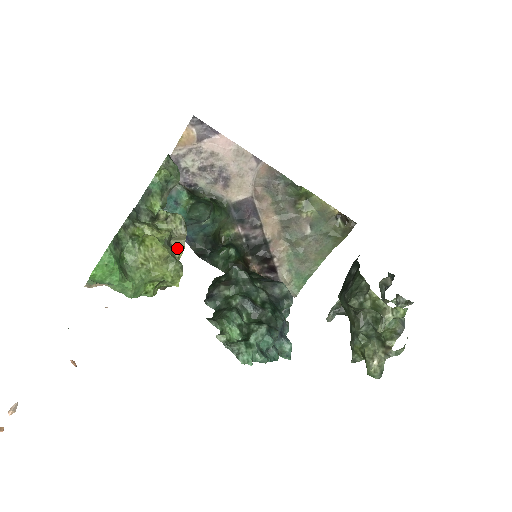
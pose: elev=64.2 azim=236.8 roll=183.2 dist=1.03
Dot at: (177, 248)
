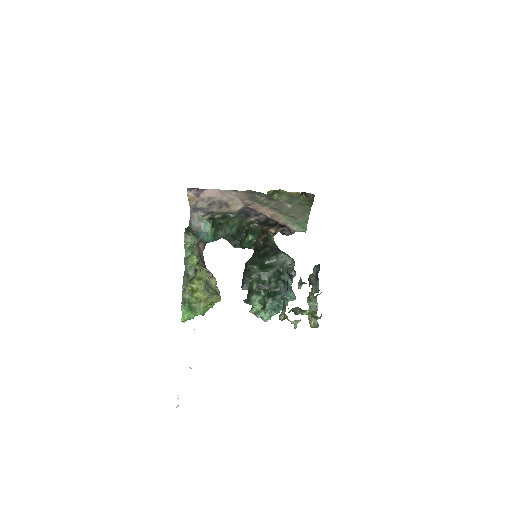
Dot at: (212, 281)
